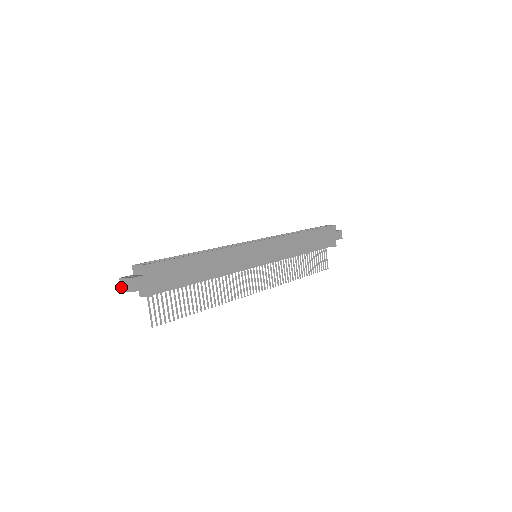
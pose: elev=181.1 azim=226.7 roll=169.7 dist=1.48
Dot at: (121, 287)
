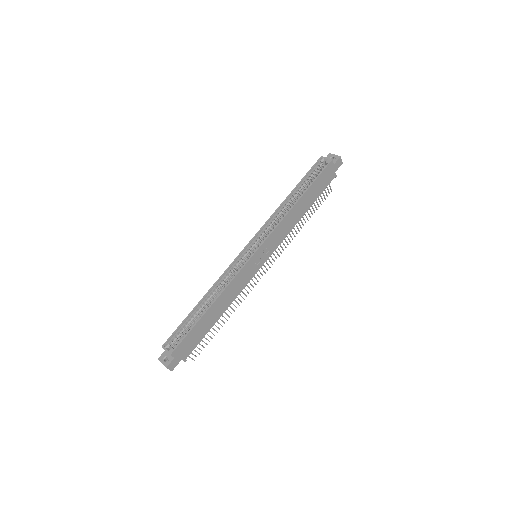
Dot at: occluded
